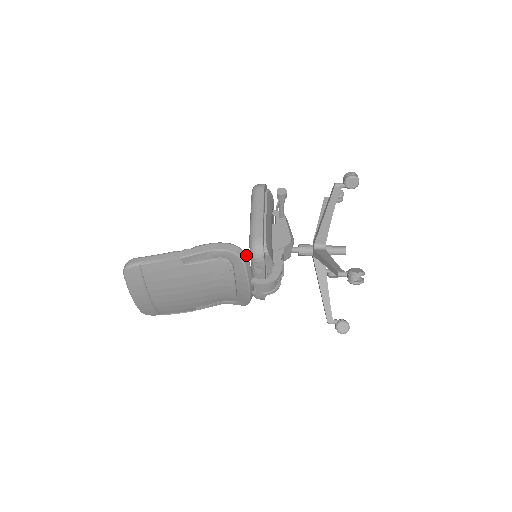
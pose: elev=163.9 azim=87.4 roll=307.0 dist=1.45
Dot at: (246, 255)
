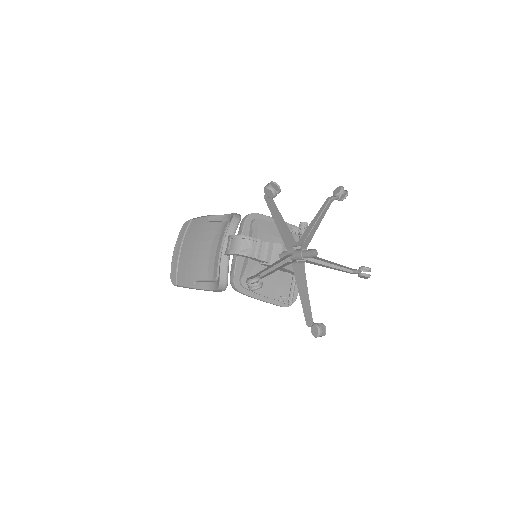
Dot at: (240, 218)
